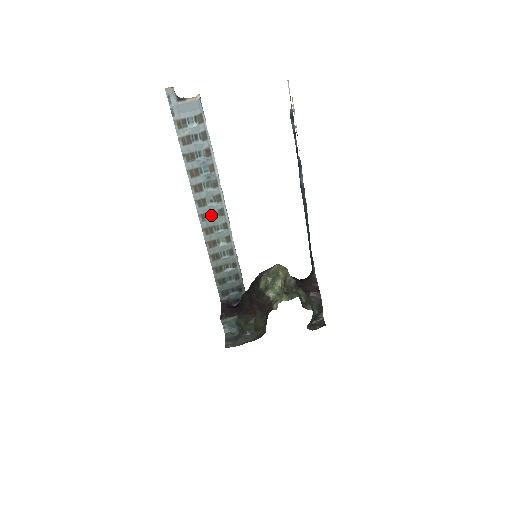
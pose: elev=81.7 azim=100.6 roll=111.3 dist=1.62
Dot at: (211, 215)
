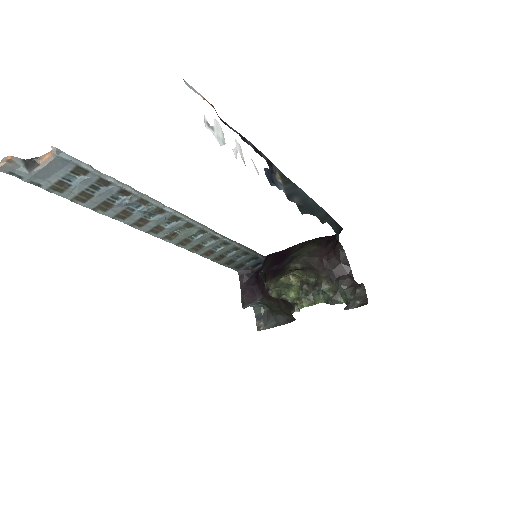
Dot at: (177, 231)
